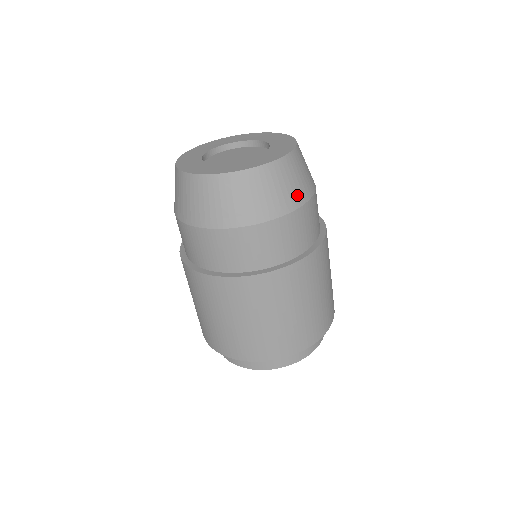
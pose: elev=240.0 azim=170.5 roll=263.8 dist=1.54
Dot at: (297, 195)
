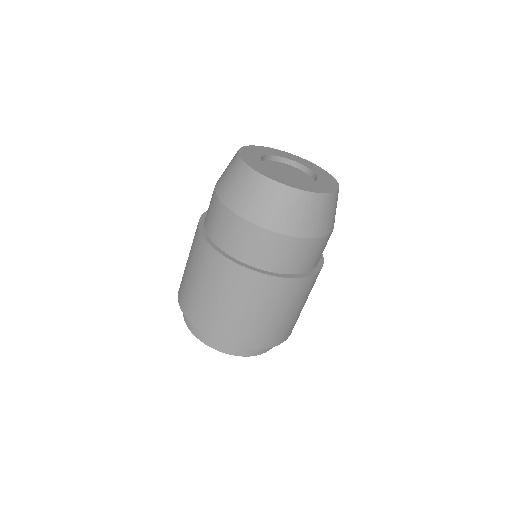
Dot at: (298, 227)
